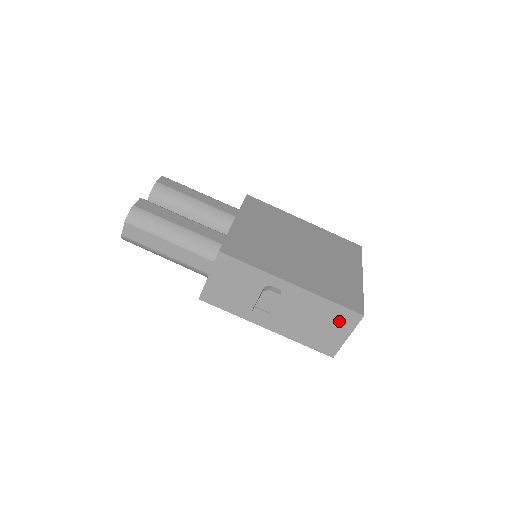
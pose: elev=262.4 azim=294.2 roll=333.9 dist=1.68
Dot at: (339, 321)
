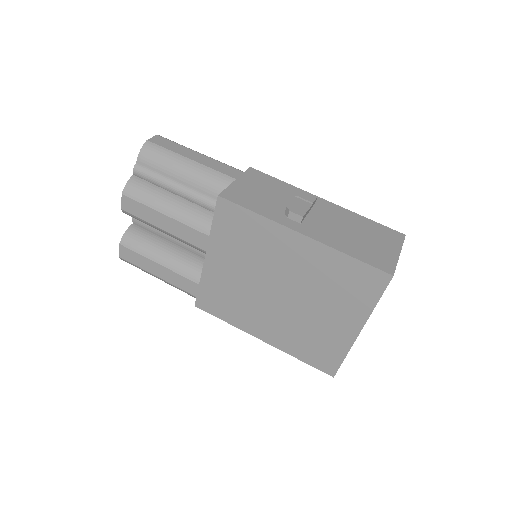
Dot at: (383, 237)
